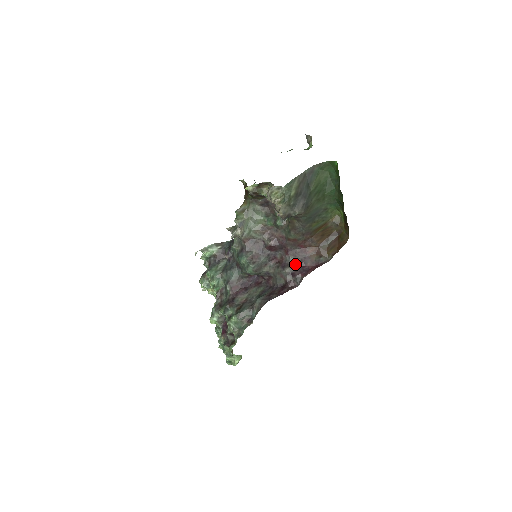
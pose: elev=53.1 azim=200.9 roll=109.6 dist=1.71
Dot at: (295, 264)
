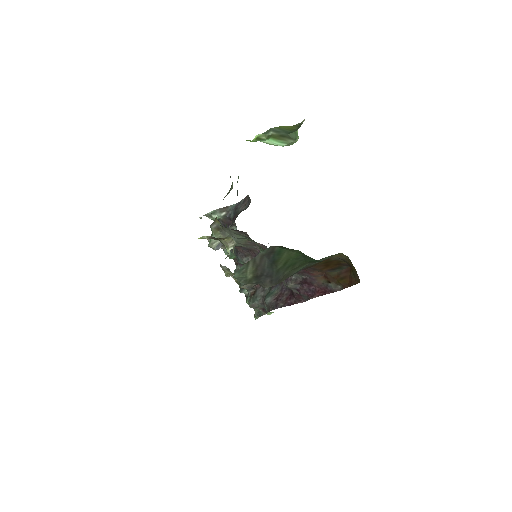
Dot at: (299, 280)
